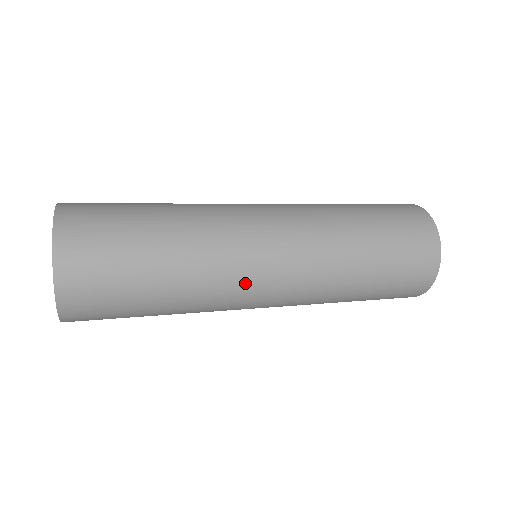
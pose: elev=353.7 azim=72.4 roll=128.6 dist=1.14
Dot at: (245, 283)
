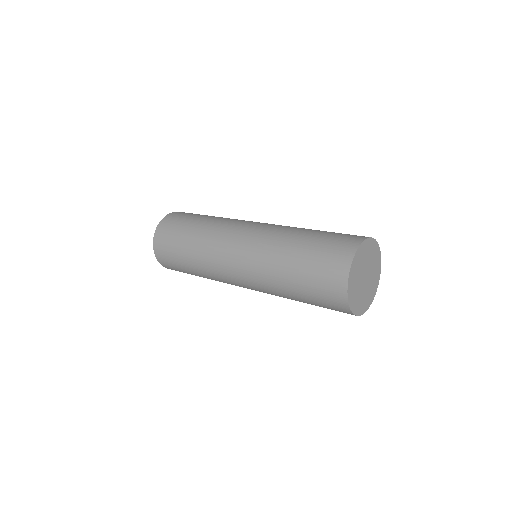
Dot at: (222, 248)
